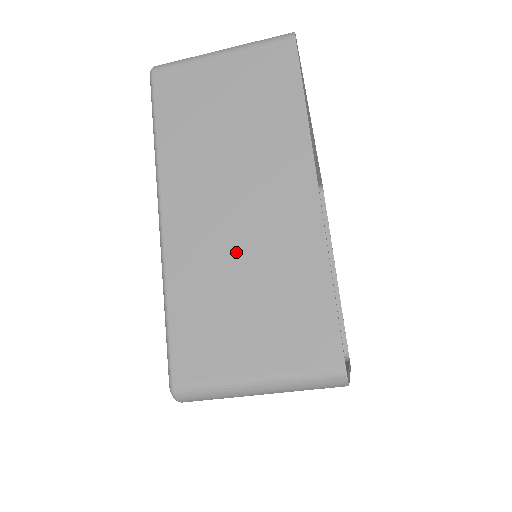
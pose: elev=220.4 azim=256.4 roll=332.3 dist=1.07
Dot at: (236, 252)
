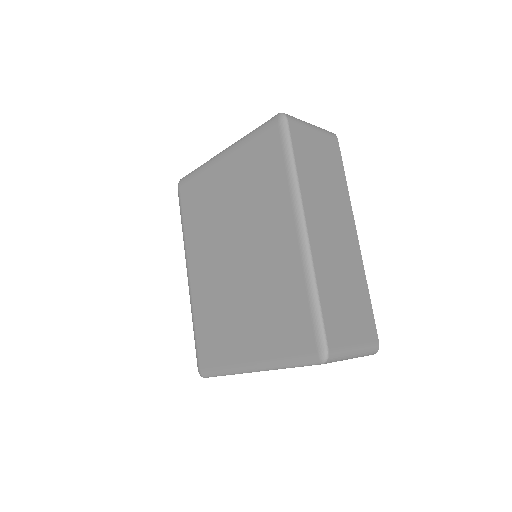
Dot at: occluded
